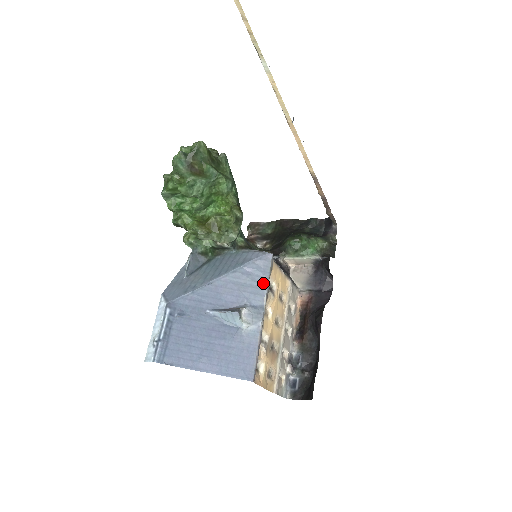
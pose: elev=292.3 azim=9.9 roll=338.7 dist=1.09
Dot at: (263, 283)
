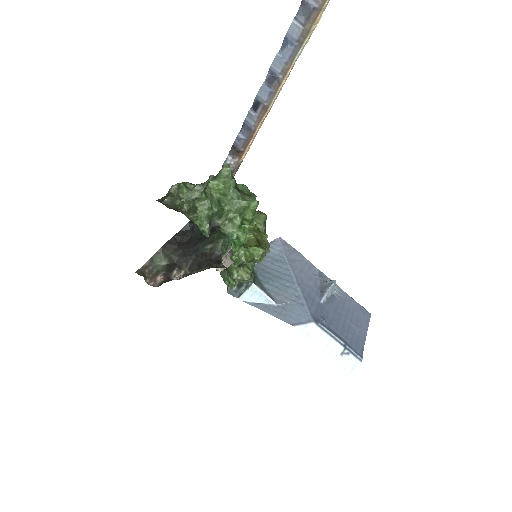
Dot at: (303, 258)
